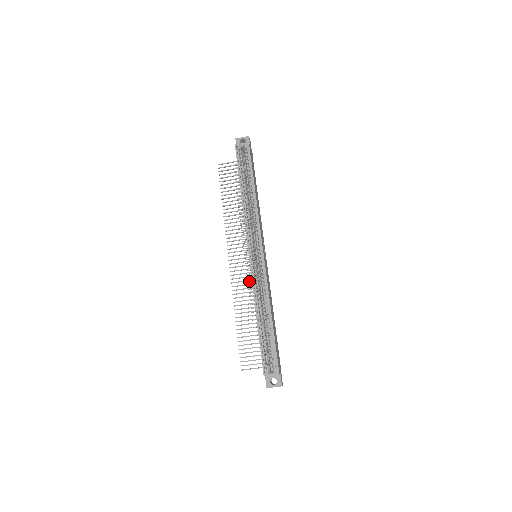
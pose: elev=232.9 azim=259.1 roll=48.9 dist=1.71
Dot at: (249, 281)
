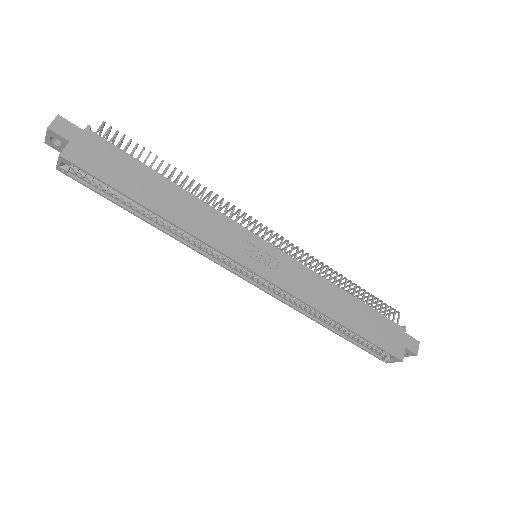
Dot at: occluded
